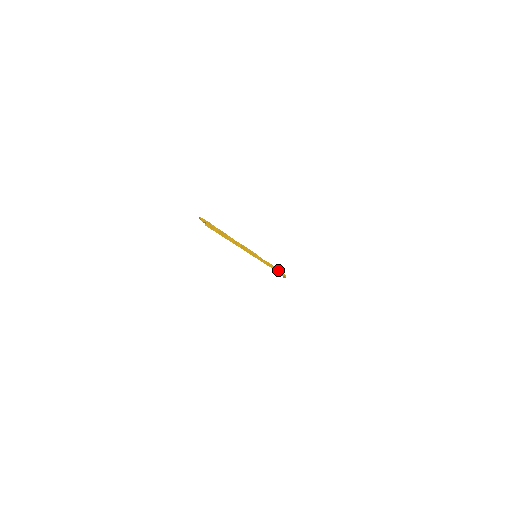
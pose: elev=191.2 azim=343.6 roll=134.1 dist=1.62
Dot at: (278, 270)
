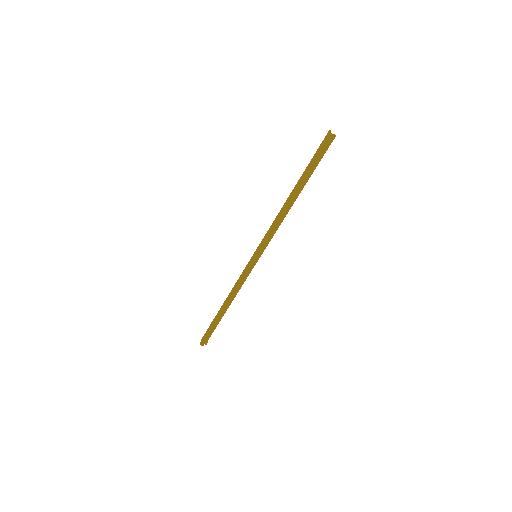
Dot at: (222, 313)
